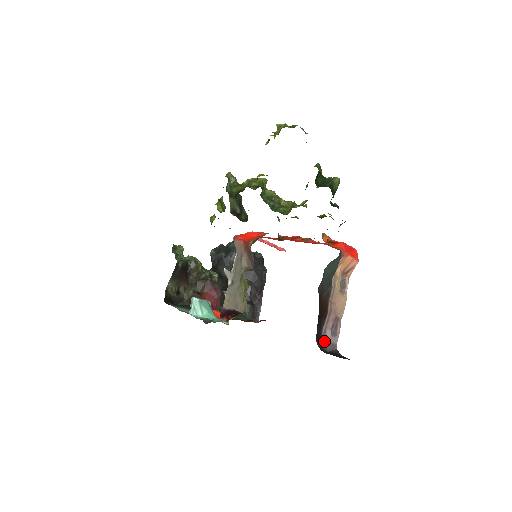
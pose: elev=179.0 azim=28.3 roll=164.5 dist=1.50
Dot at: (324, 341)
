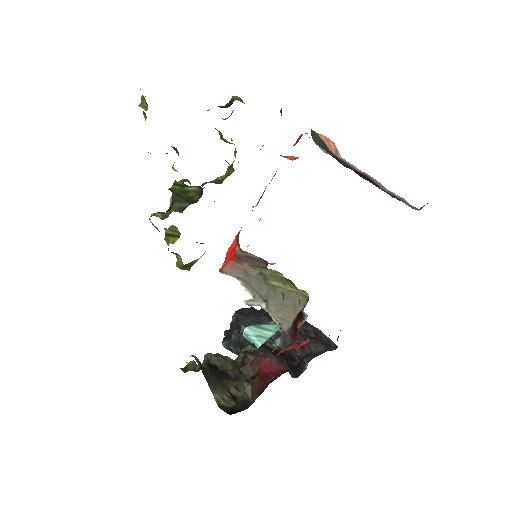
Dot at: occluded
